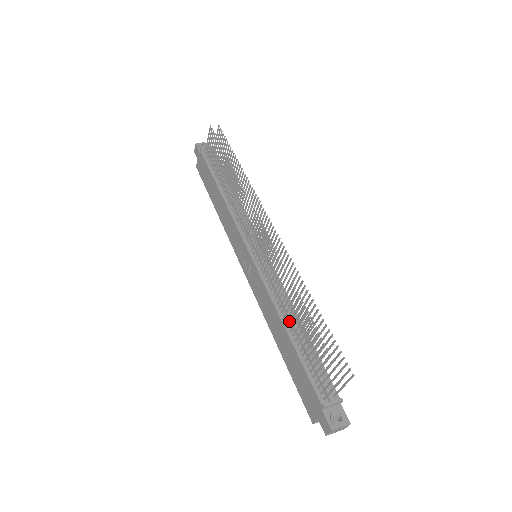
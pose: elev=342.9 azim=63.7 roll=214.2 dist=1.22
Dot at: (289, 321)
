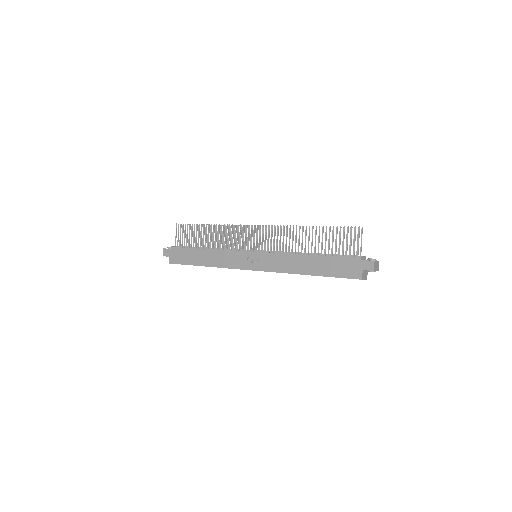
Dot at: (306, 254)
